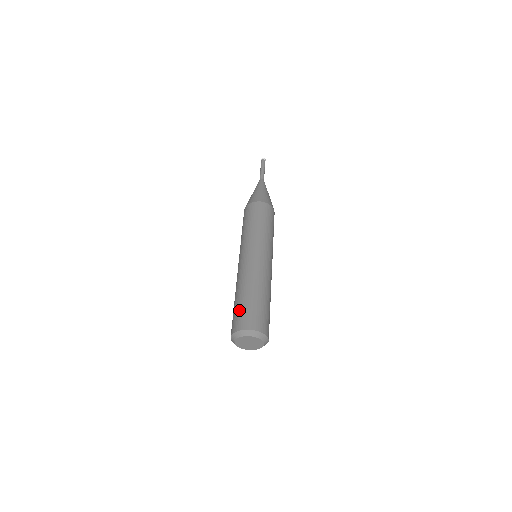
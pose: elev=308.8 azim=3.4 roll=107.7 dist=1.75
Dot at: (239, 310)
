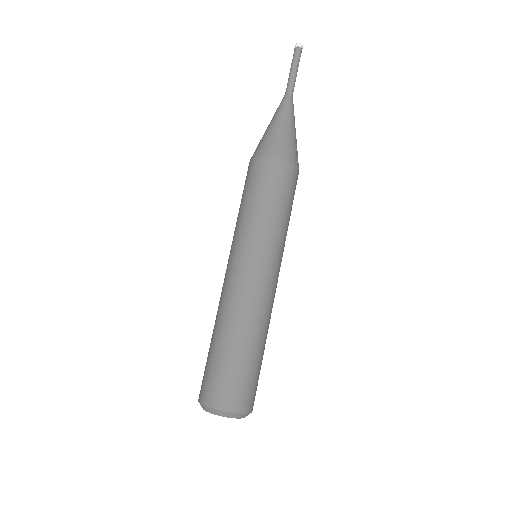
Dot at: (220, 371)
